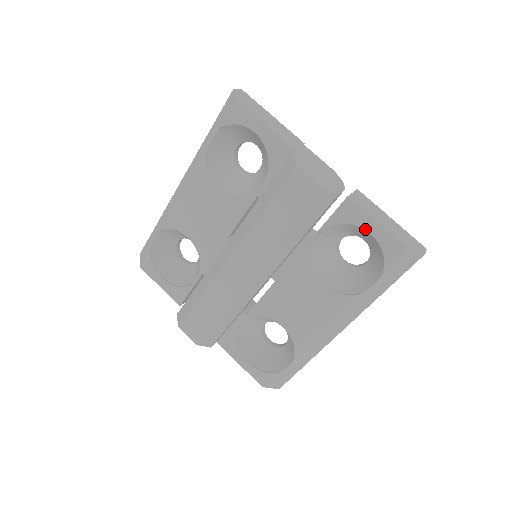
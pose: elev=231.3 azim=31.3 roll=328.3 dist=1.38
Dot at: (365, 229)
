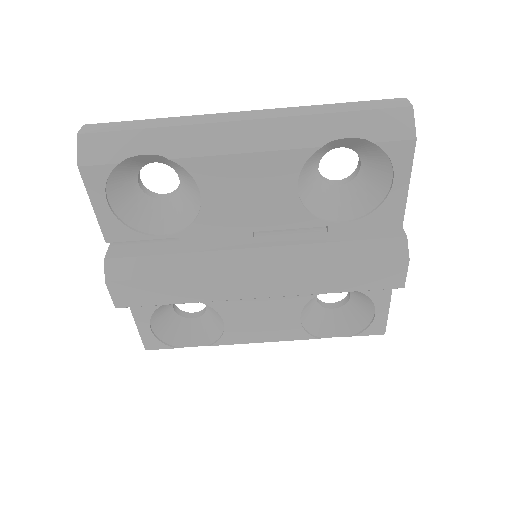
Dot at: (376, 309)
